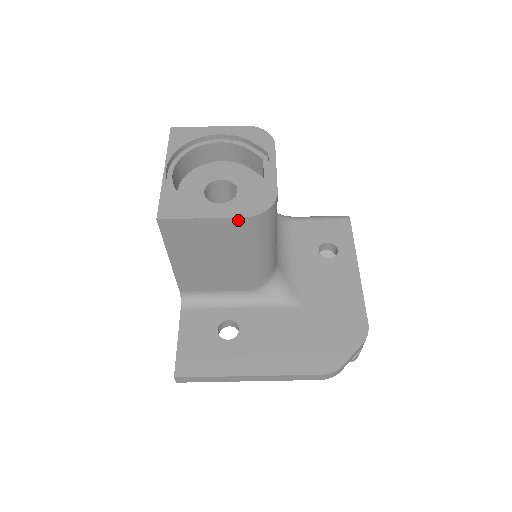
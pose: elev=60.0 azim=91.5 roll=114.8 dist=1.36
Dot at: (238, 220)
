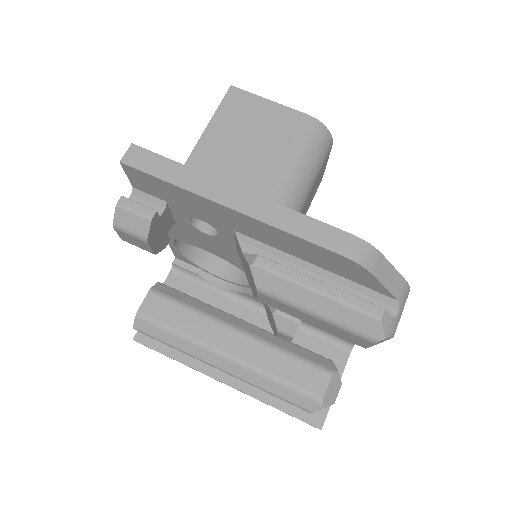
Dot at: (300, 115)
